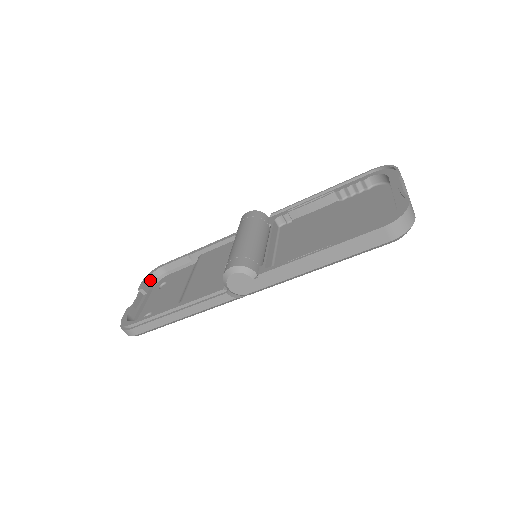
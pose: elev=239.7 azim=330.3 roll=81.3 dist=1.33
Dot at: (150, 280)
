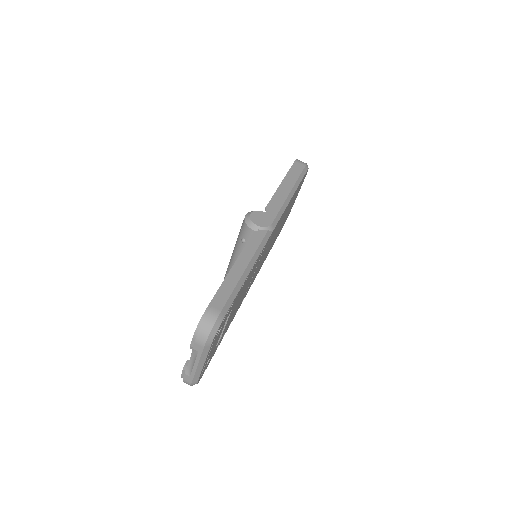
Dot at: occluded
